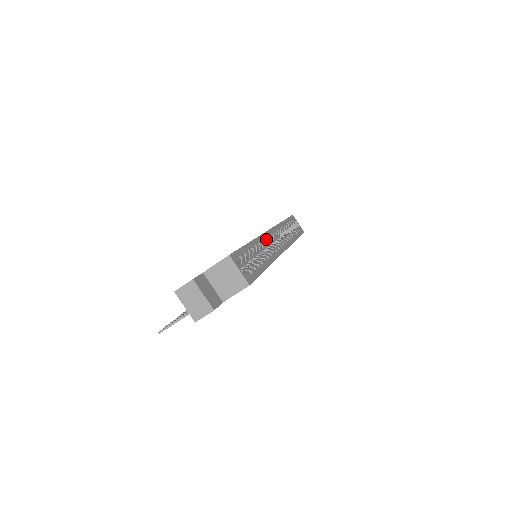
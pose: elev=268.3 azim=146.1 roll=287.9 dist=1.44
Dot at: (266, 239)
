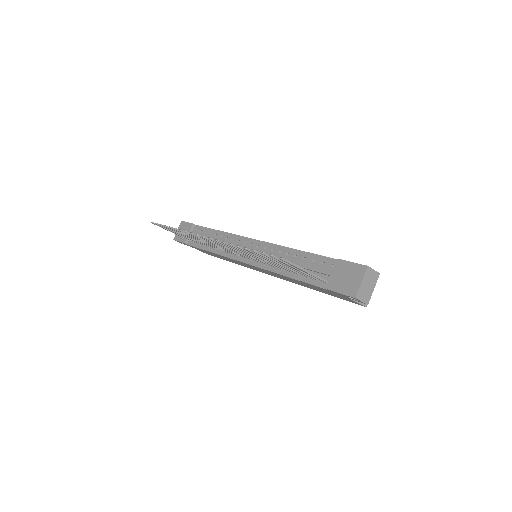
Dot at: occluded
